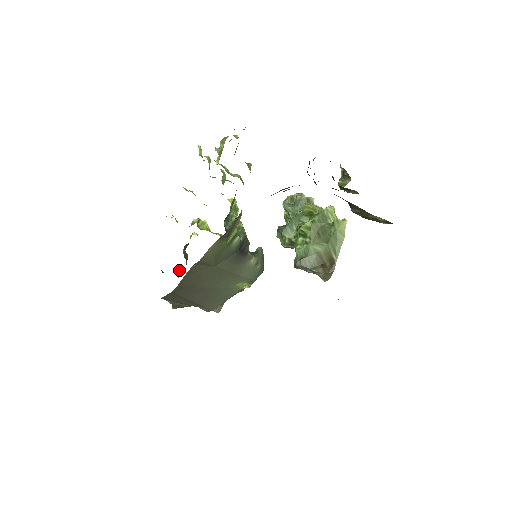
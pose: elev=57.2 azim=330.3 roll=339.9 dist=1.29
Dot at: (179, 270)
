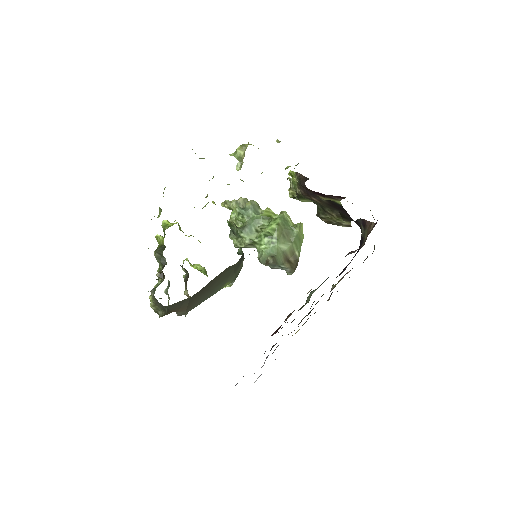
Dot at: (160, 275)
